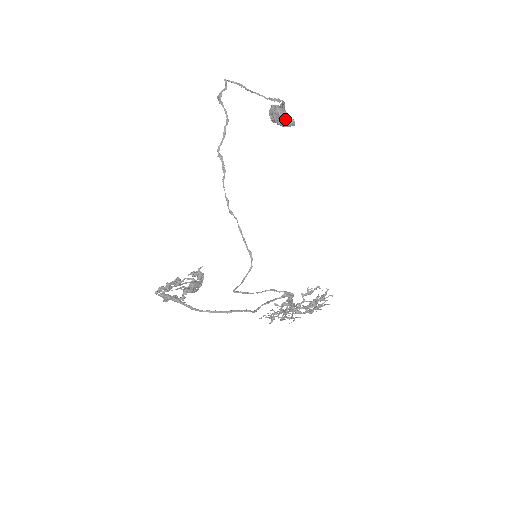
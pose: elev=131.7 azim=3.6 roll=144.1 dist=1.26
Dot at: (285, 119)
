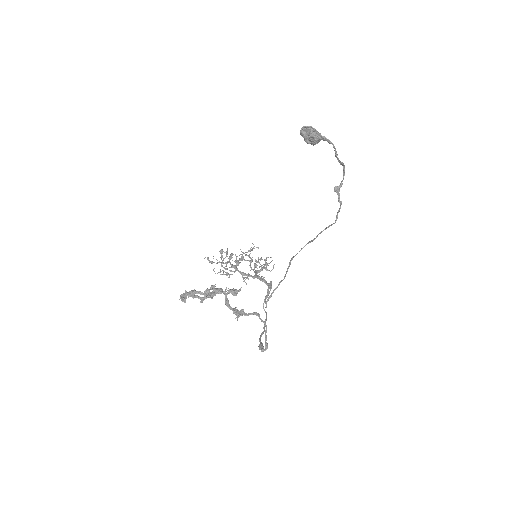
Dot at: (315, 143)
